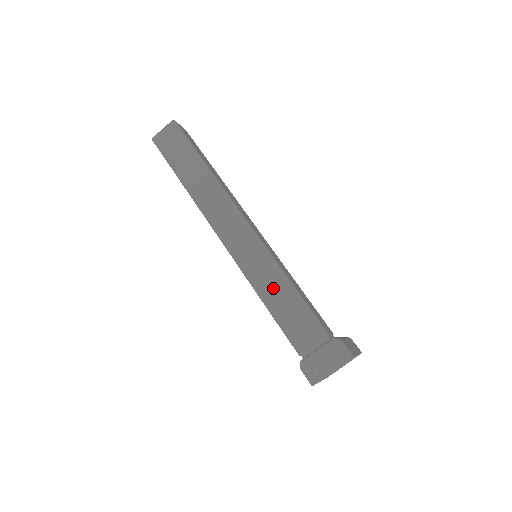
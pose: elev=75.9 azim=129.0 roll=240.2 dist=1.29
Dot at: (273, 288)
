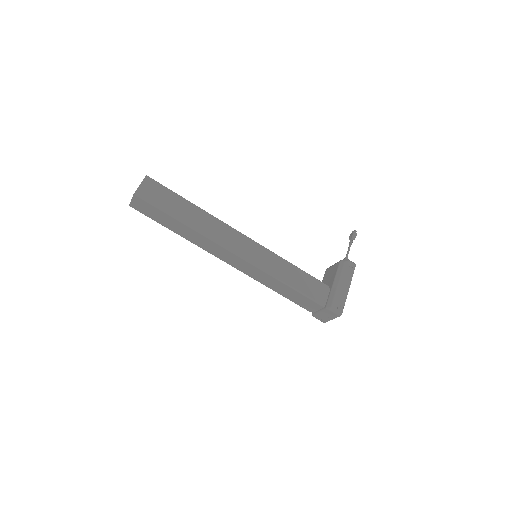
Dot at: (277, 287)
